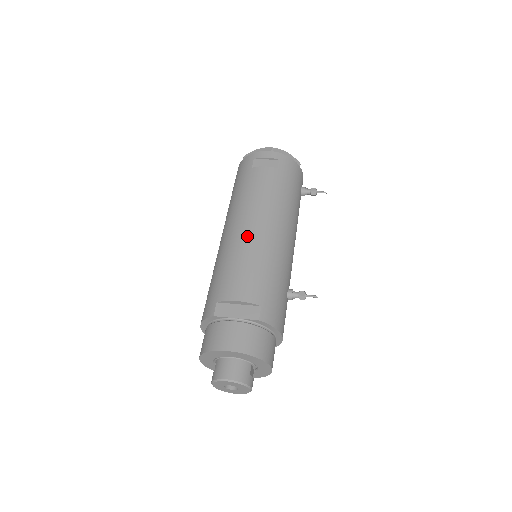
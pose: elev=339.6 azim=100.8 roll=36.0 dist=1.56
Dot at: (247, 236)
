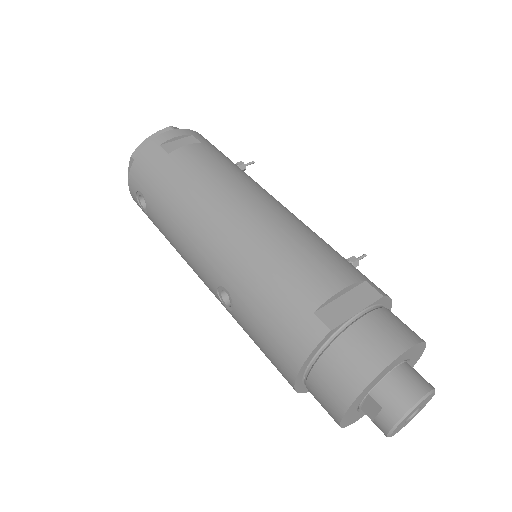
Dot at: (259, 218)
